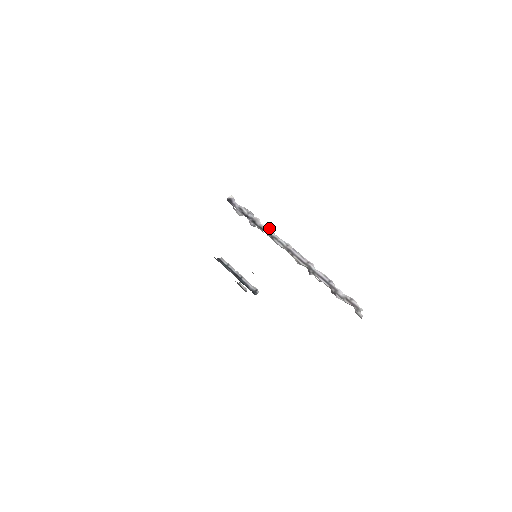
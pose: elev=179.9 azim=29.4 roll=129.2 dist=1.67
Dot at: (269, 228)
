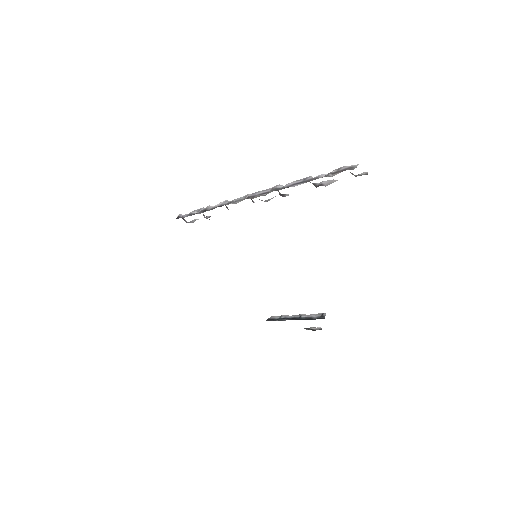
Dot at: (222, 202)
